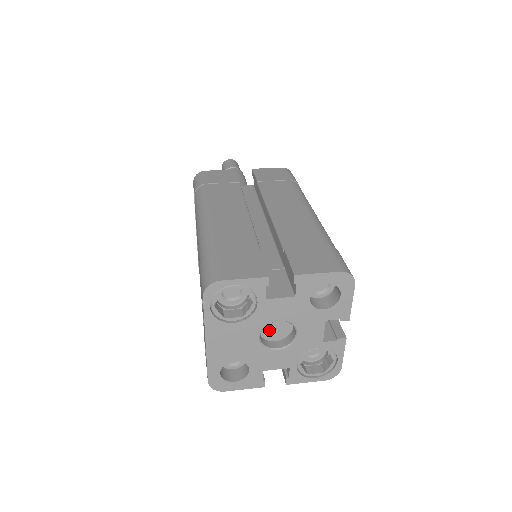
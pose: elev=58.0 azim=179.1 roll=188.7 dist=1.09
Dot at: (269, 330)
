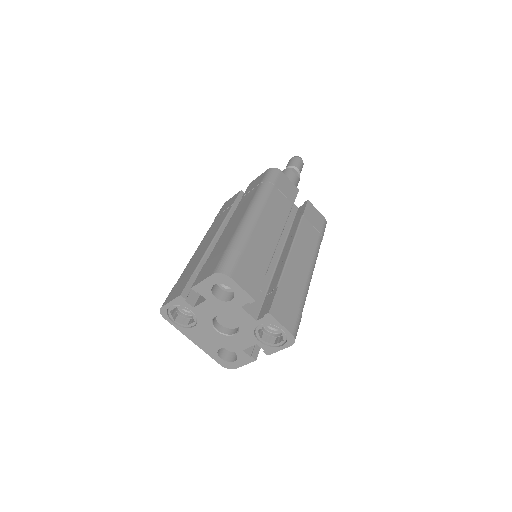
Dot at: (226, 322)
